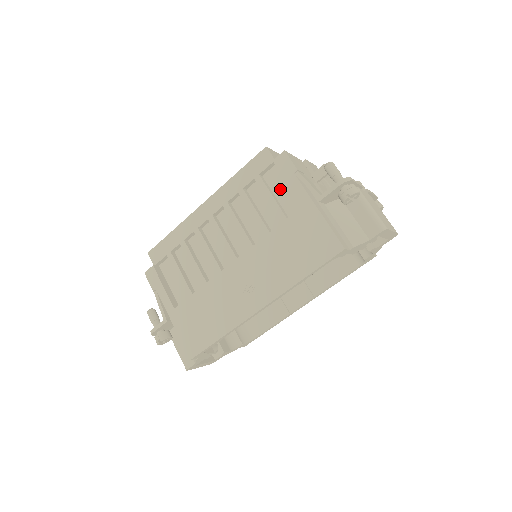
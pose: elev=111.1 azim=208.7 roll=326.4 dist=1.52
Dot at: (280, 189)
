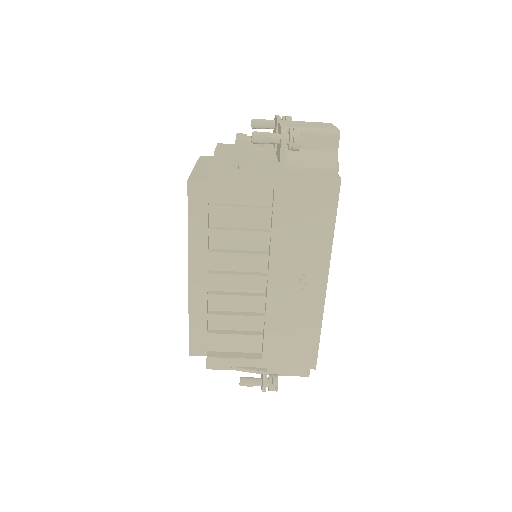
Dot at: (236, 196)
